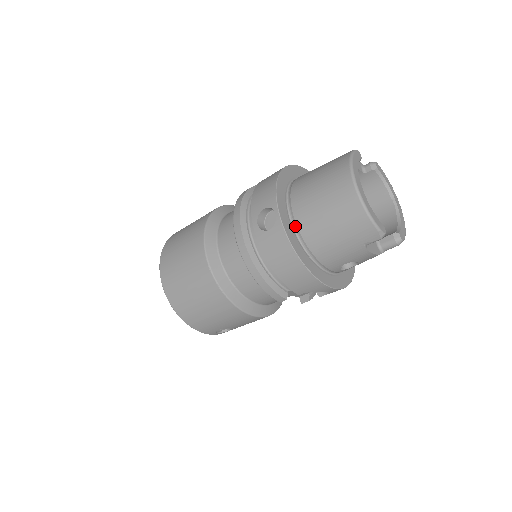
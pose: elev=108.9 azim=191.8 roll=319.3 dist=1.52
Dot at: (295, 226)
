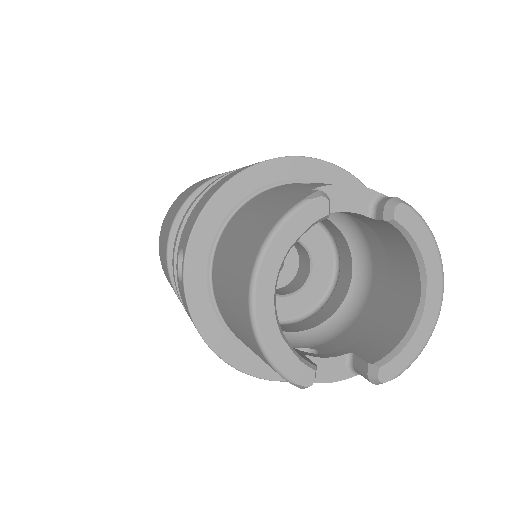
Dot at: (214, 290)
